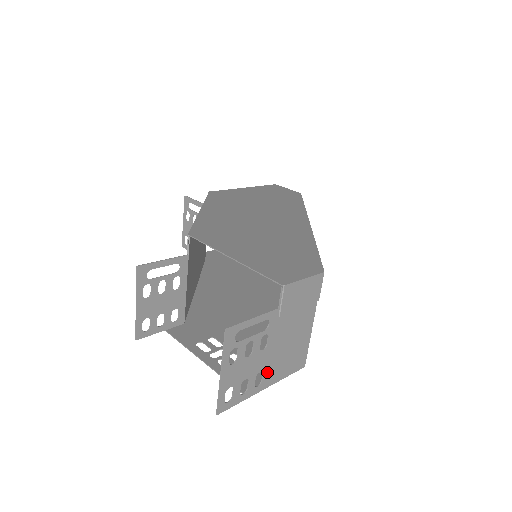
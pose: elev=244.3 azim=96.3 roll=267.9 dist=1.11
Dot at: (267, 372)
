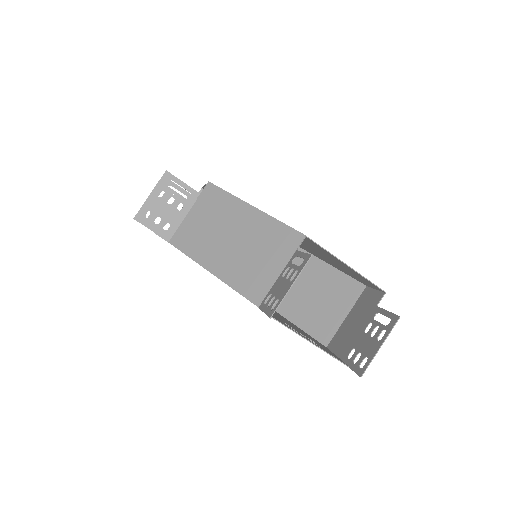
Dot at: (350, 349)
